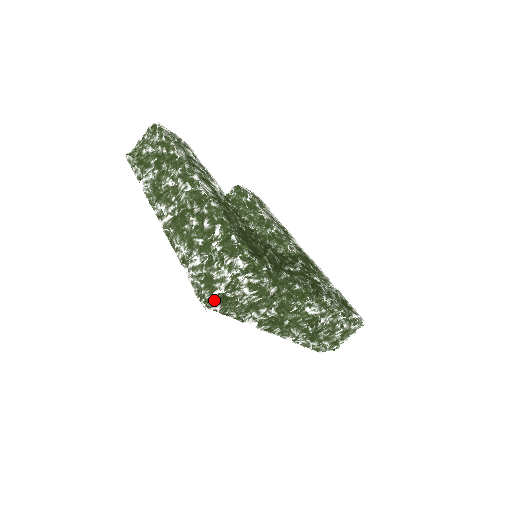
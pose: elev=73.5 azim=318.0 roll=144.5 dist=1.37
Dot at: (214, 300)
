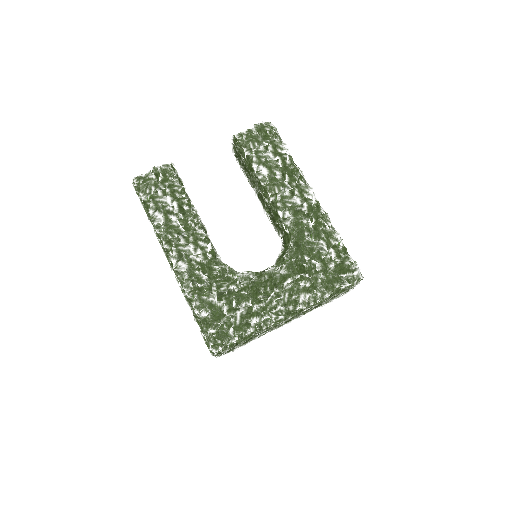
Dot at: occluded
